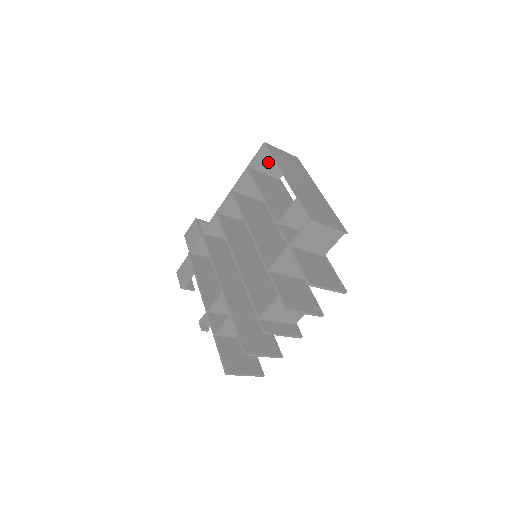
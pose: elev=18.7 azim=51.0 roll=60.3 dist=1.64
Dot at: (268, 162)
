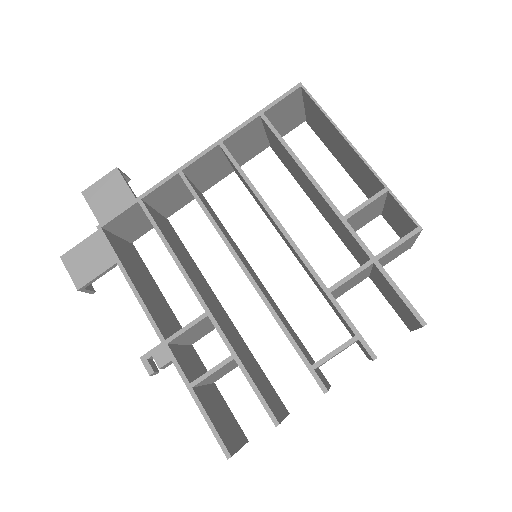
Dot at: (284, 114)
